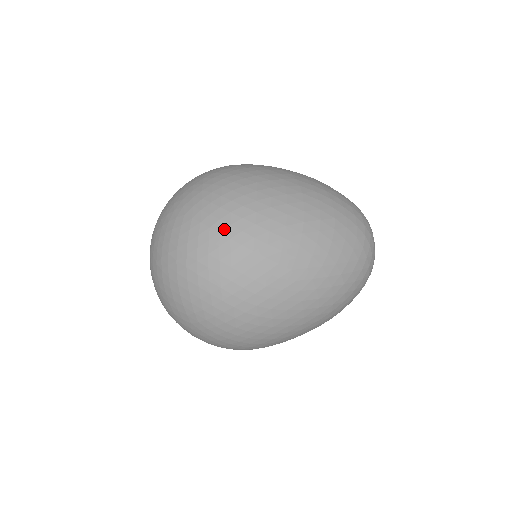
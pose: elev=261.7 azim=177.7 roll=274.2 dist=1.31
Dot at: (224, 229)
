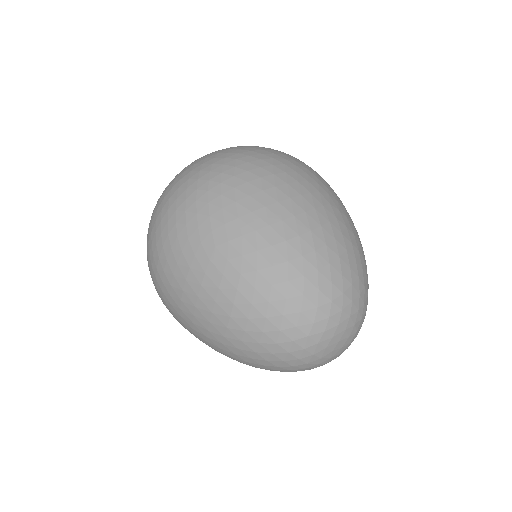
Dot at: (215, 171)
